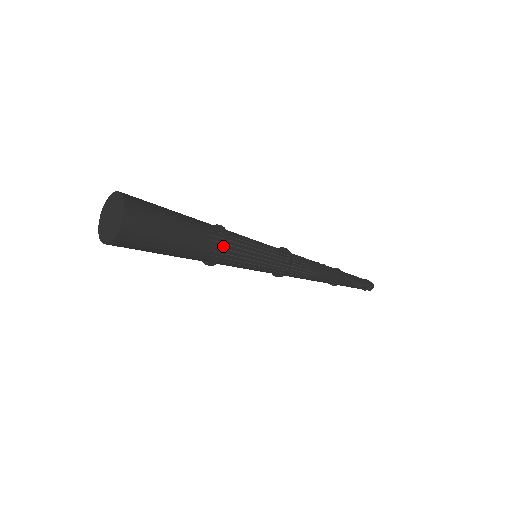
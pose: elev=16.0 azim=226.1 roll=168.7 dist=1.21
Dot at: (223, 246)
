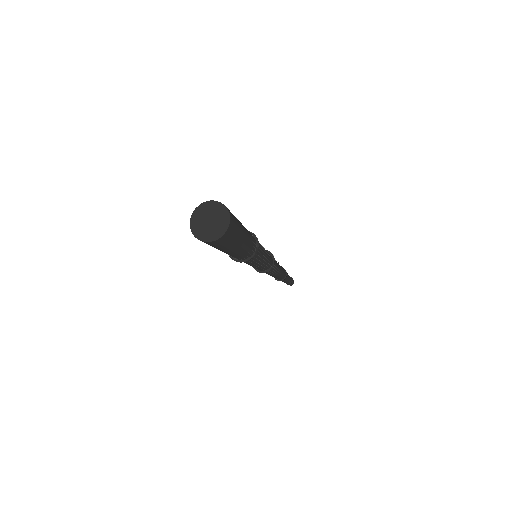
Dot at: (256, 247)
